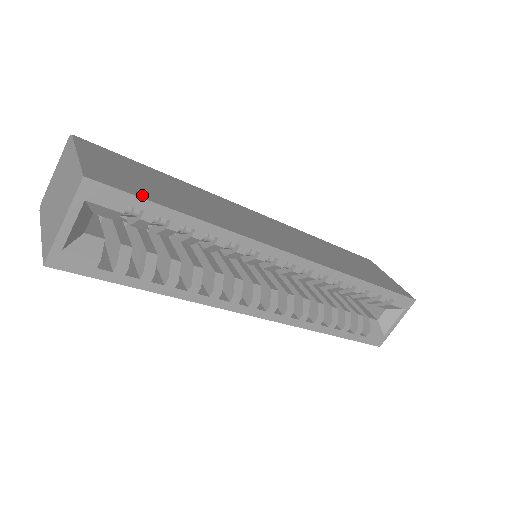
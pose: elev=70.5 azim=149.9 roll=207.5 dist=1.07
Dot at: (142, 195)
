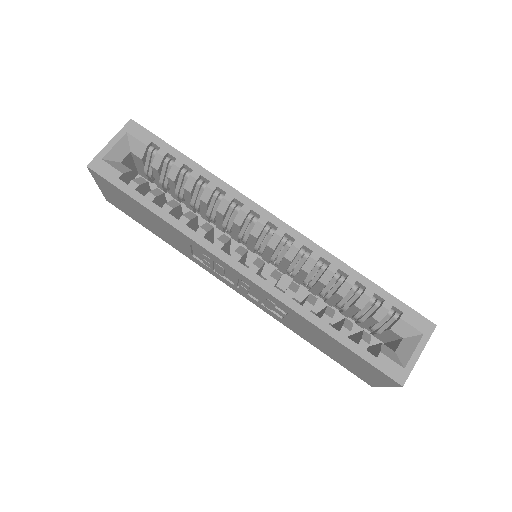
Dot at: (163, 143)
